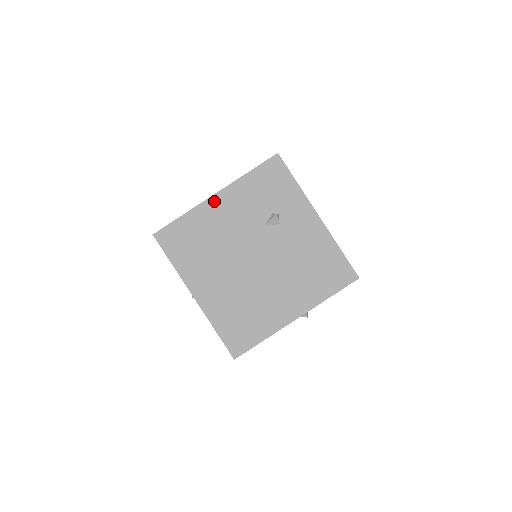
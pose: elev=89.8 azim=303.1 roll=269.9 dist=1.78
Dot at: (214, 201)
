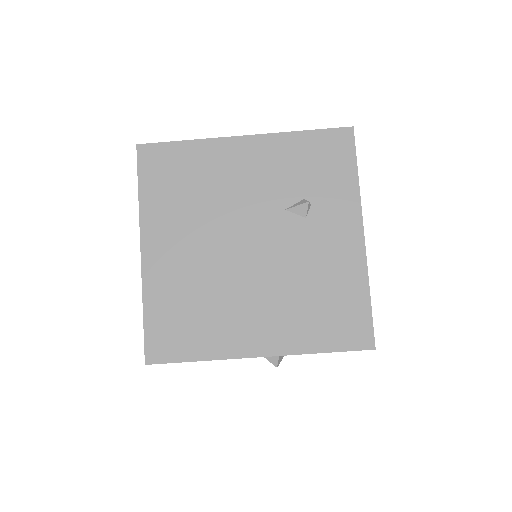
Dot at: (237, 144)
